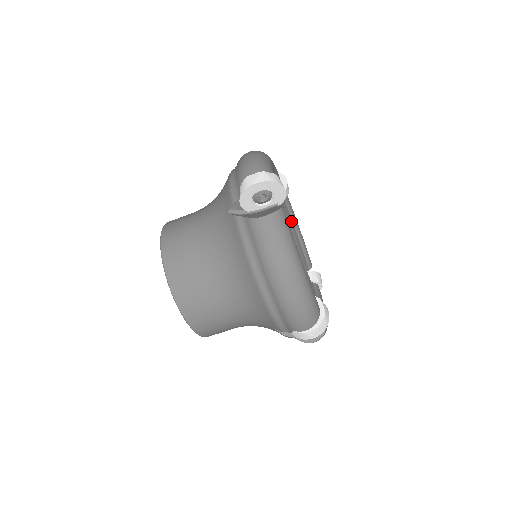
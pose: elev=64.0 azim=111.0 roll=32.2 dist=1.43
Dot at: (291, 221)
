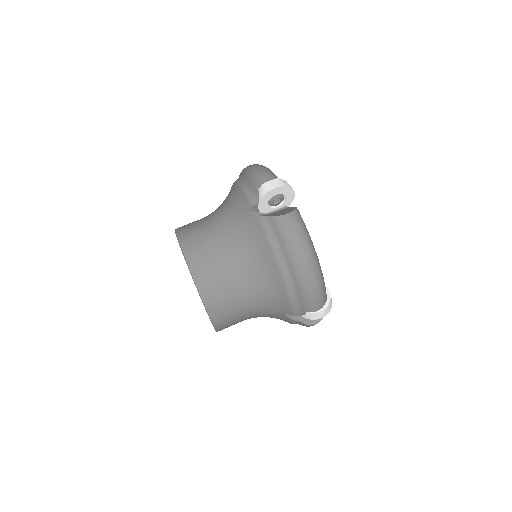
Dot at: occluded
